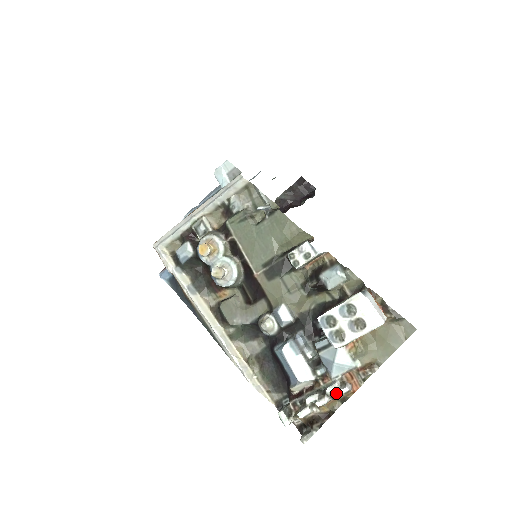
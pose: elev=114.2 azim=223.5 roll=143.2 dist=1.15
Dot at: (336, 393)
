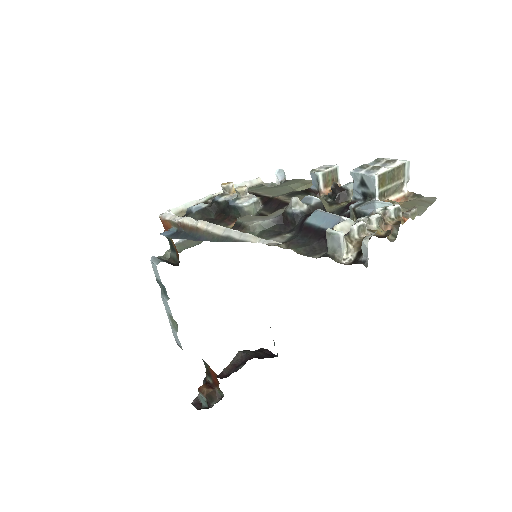
Dot at: (388, 208)
